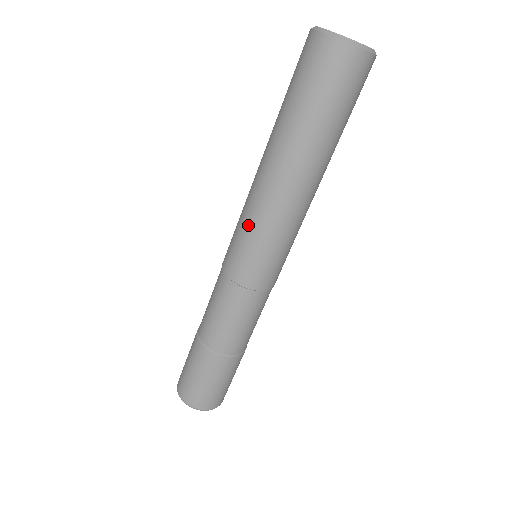
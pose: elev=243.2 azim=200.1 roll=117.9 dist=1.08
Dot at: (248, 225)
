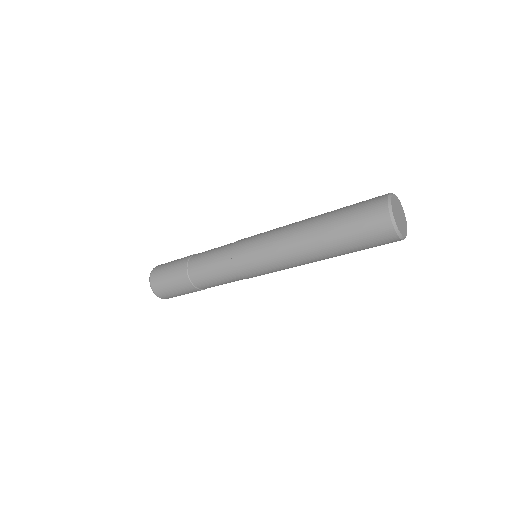
Dot at: (273, 264)
